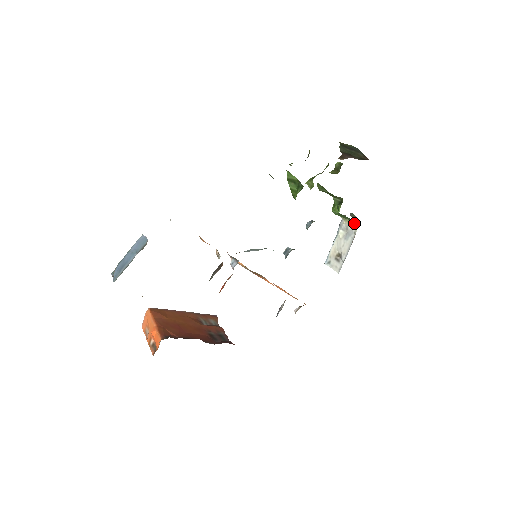
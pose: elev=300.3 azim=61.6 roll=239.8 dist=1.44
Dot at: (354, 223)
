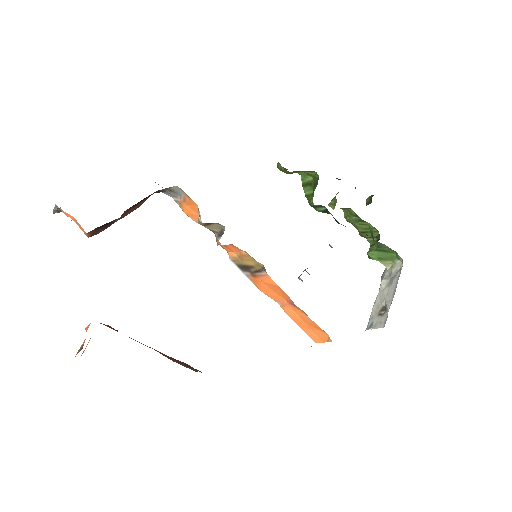
Dot at: (398, 260)
